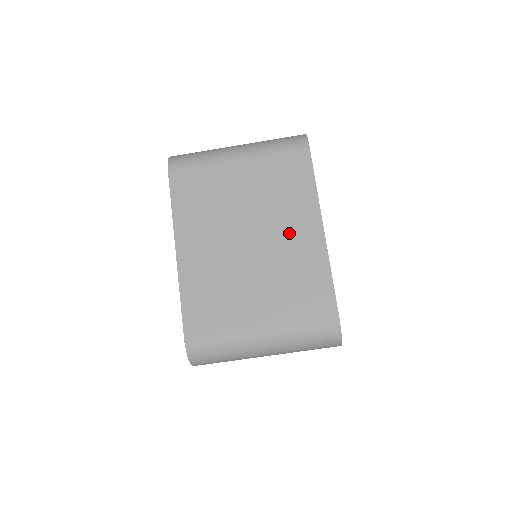
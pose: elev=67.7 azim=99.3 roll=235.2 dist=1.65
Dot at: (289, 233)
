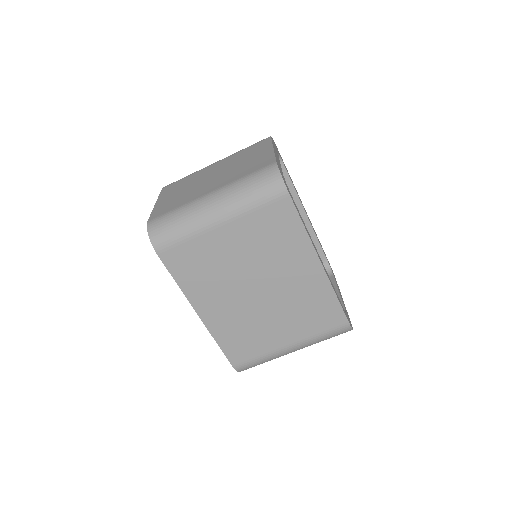
Dot at: (292, 276)
